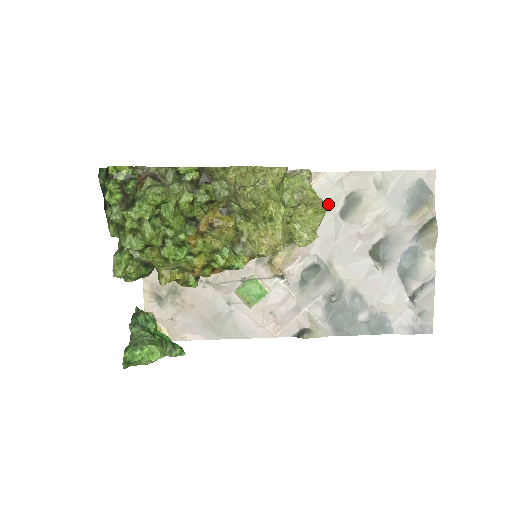
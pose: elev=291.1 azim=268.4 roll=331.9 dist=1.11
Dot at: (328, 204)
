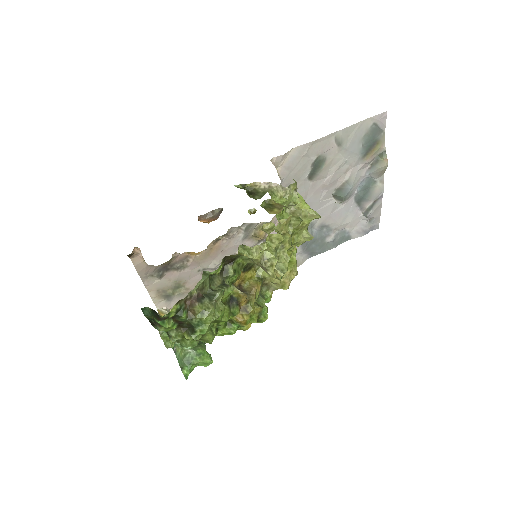
Dot at: (298, 174)
